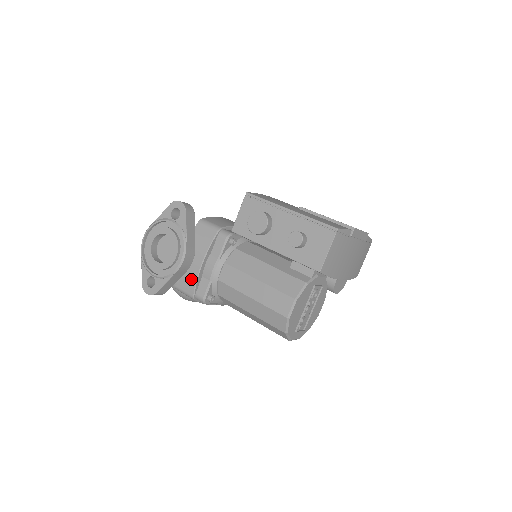
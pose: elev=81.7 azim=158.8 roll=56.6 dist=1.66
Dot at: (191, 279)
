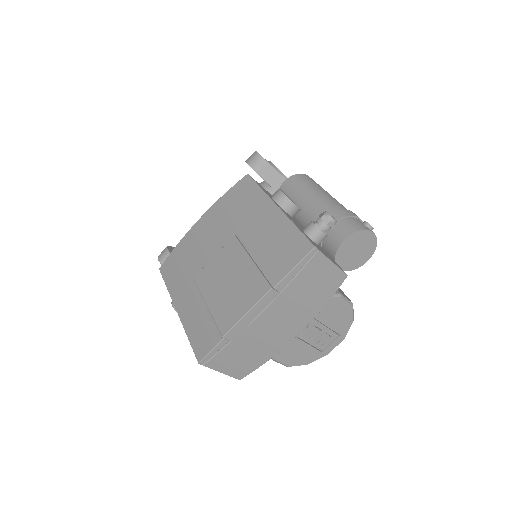
Dot at: occluded
